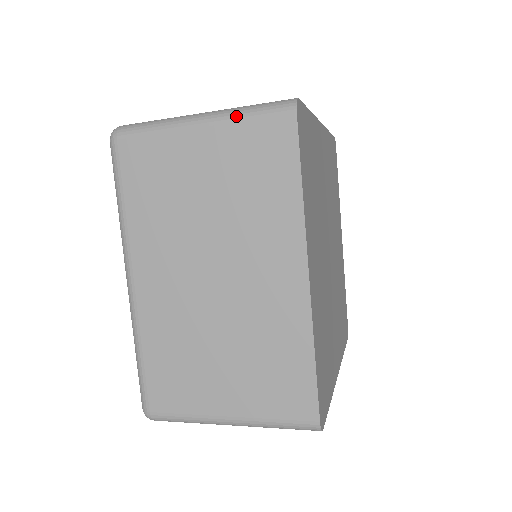
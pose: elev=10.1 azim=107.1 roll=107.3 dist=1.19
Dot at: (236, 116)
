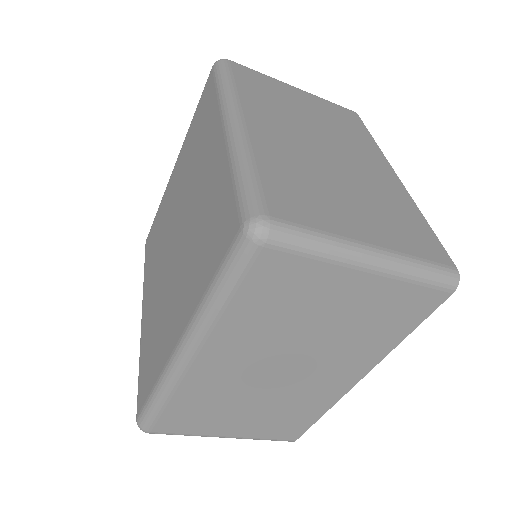
Dot at: (406, 276)
